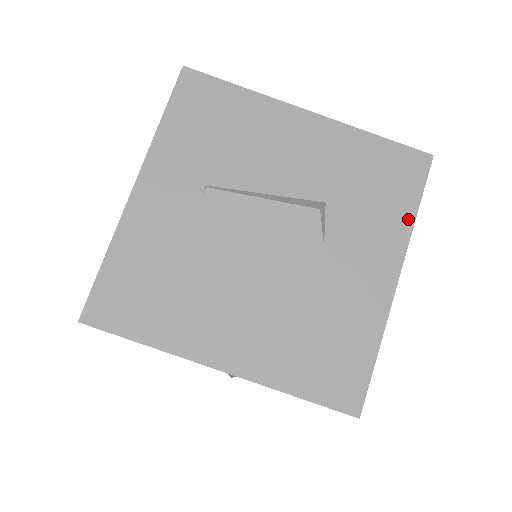
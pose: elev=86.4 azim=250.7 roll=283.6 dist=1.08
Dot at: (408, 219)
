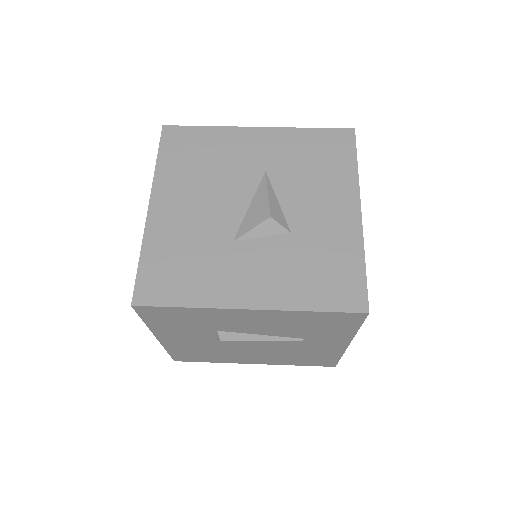
Dot at: occluded
